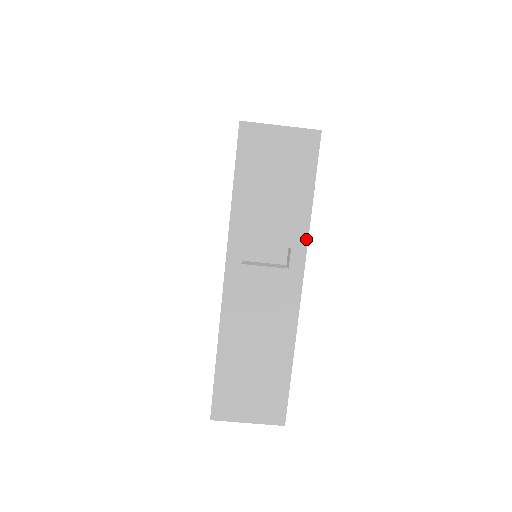
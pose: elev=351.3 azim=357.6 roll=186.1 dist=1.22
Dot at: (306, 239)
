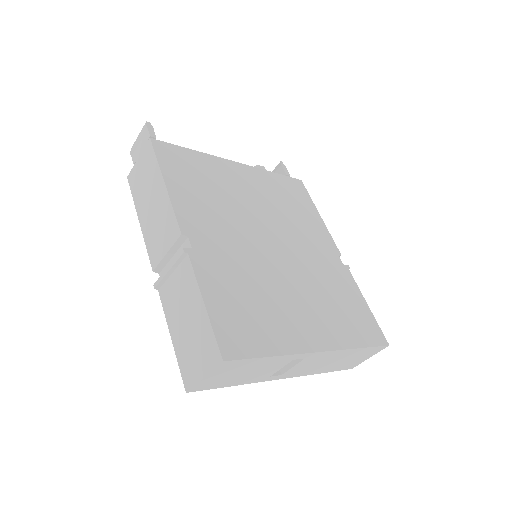
Dot at: (294, 355)
